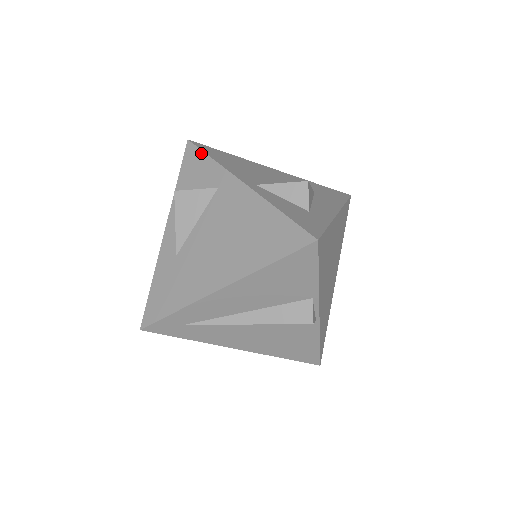
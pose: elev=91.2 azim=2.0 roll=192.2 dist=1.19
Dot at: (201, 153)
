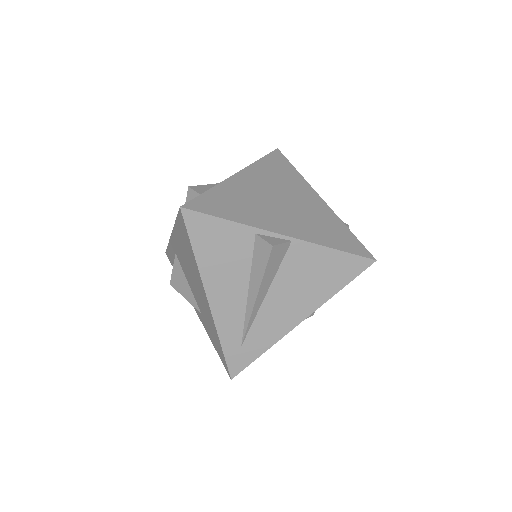
Dot at: (167, 250)
